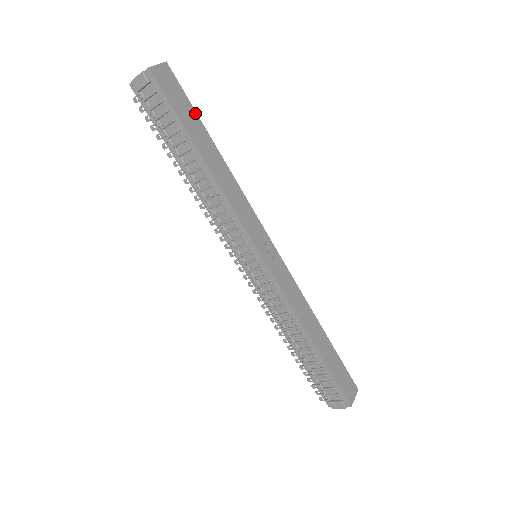
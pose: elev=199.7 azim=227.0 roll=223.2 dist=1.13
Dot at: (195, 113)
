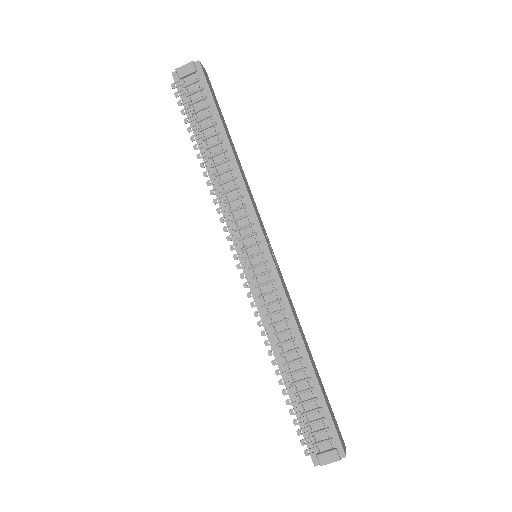
Dot at: (222, 115)
